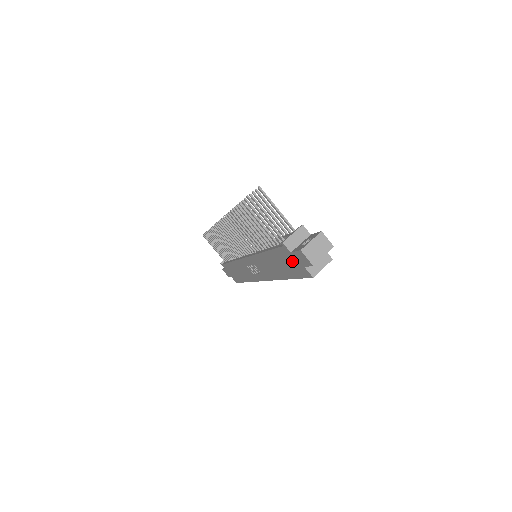
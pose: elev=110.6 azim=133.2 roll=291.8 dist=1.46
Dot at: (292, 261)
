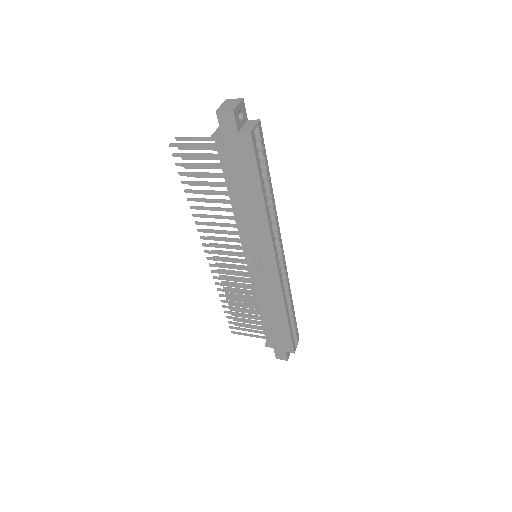
Dot at: (233, 150)
